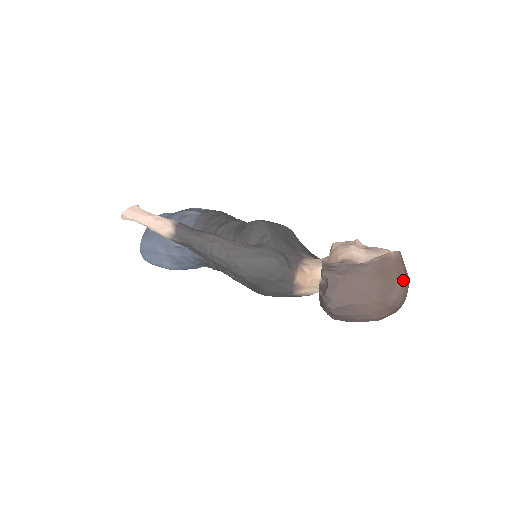
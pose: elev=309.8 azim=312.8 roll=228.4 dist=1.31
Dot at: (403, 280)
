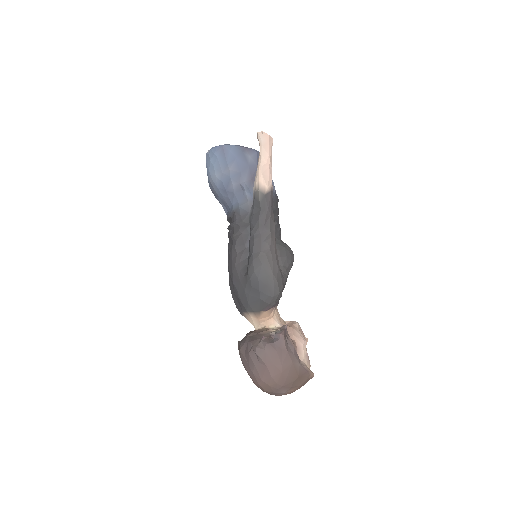
Dot at: occluded
